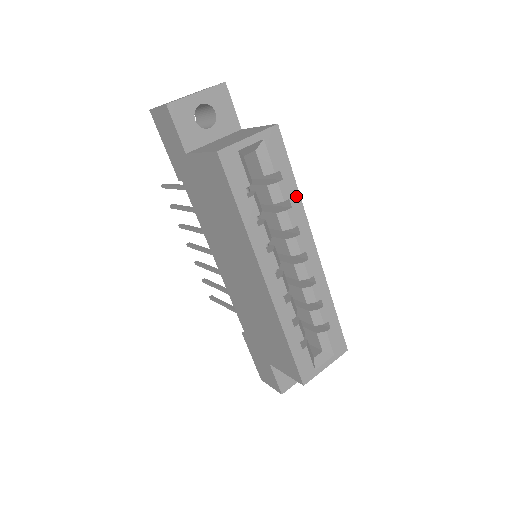
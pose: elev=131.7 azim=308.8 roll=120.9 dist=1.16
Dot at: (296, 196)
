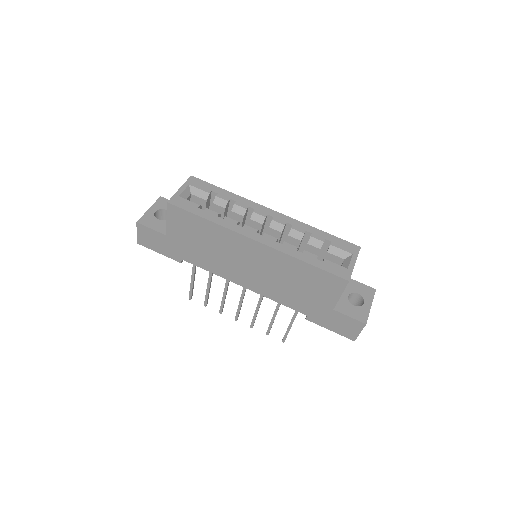
Dot at: (233, 196)
